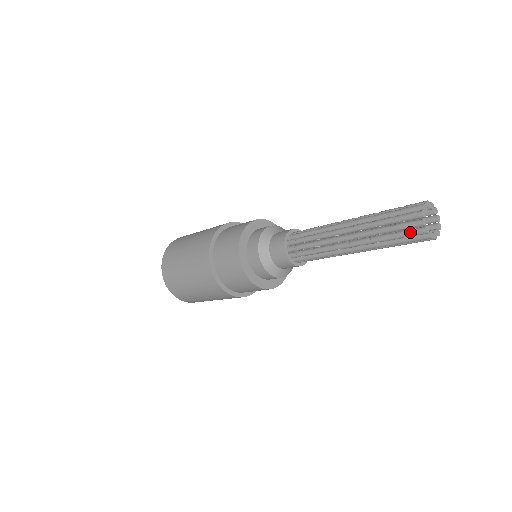
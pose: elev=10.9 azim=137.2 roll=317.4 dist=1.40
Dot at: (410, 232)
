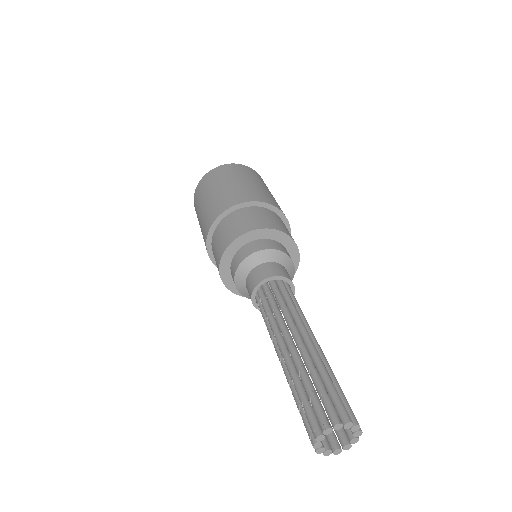
Dot at: occluded
